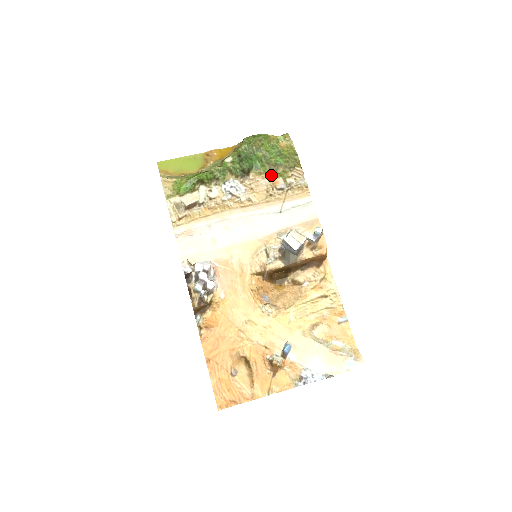
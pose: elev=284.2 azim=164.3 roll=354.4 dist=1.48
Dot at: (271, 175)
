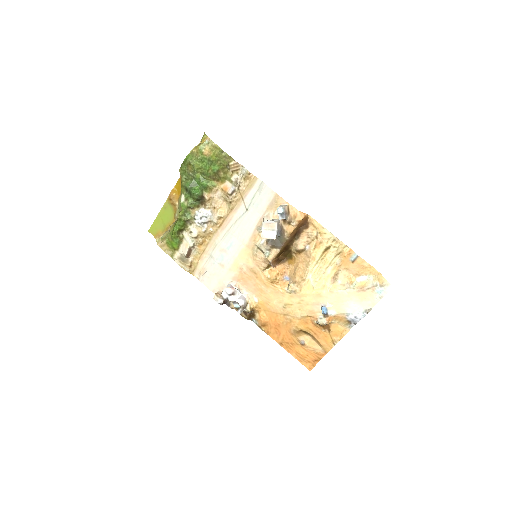
Dot at: (219, 184)
